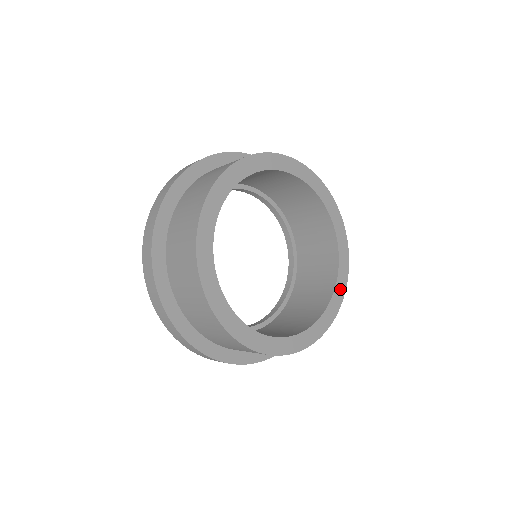
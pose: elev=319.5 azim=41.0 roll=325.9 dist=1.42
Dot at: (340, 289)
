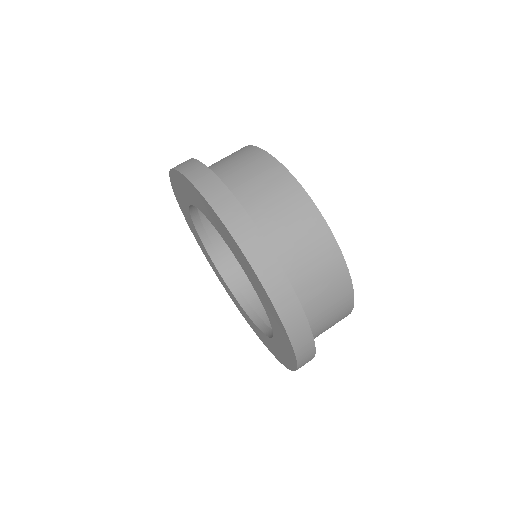
Dot at: occluded
